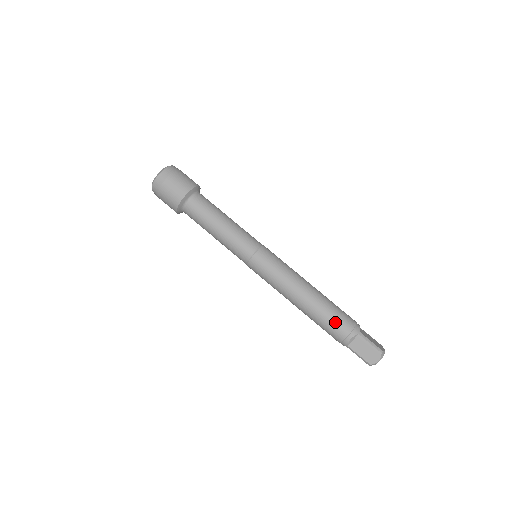
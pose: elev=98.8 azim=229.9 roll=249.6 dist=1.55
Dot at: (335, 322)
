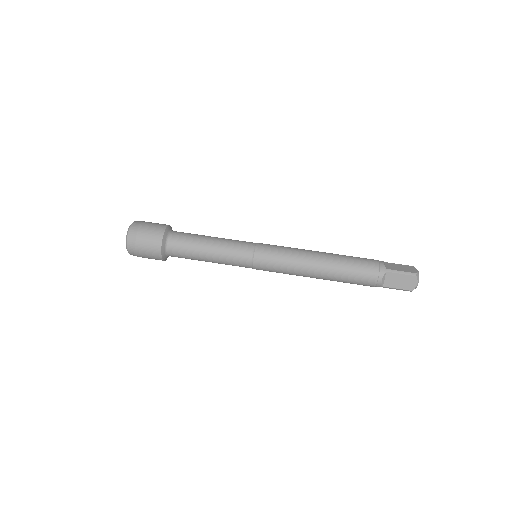
Dot at: (360, 258)
